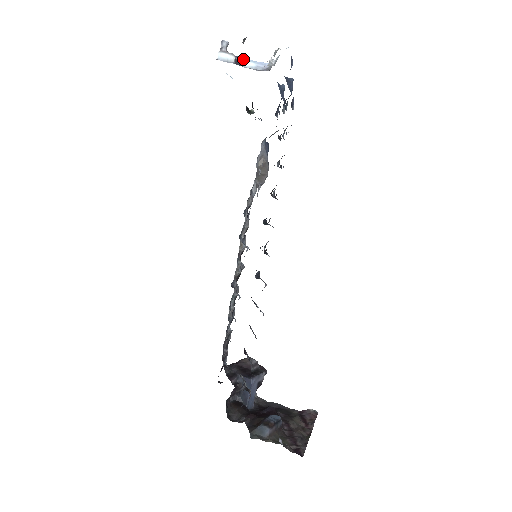
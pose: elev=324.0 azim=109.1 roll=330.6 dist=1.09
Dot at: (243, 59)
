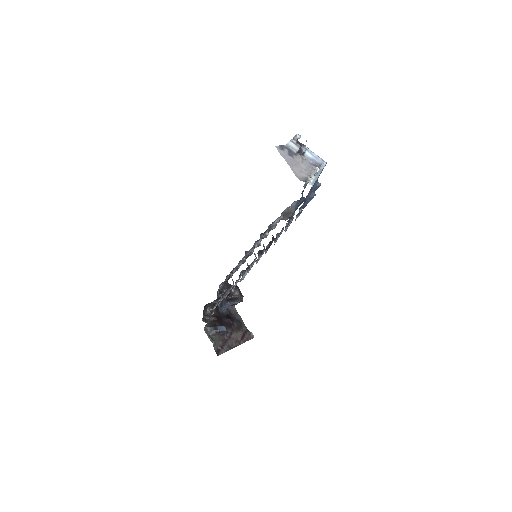
Dot at: (307, 150)
